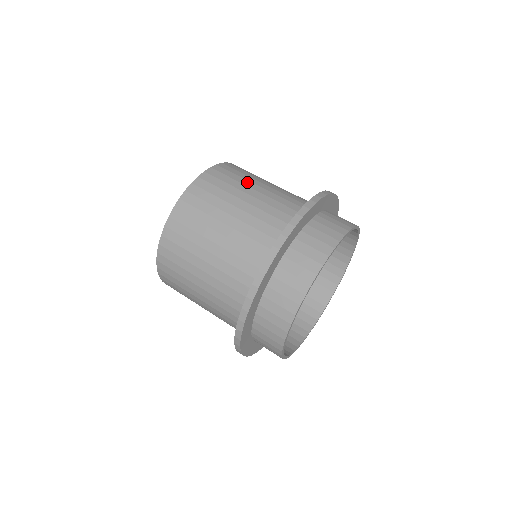
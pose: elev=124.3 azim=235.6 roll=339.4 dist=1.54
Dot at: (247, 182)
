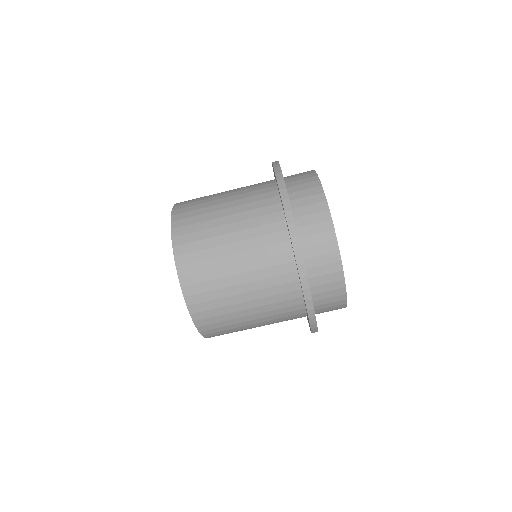
Dot at: (217, 251)
